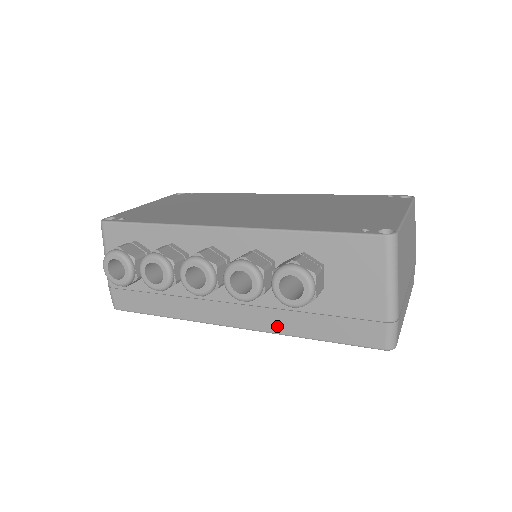
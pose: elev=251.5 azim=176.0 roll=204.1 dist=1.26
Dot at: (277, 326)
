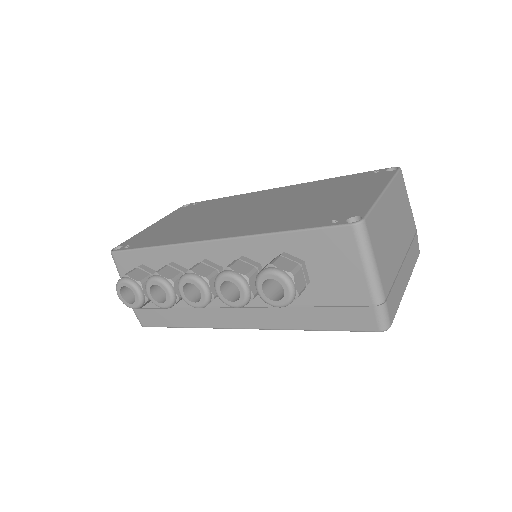
Dot at: (278, 323)
